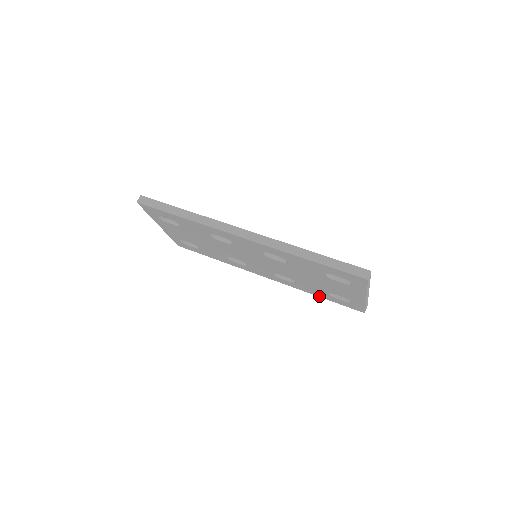
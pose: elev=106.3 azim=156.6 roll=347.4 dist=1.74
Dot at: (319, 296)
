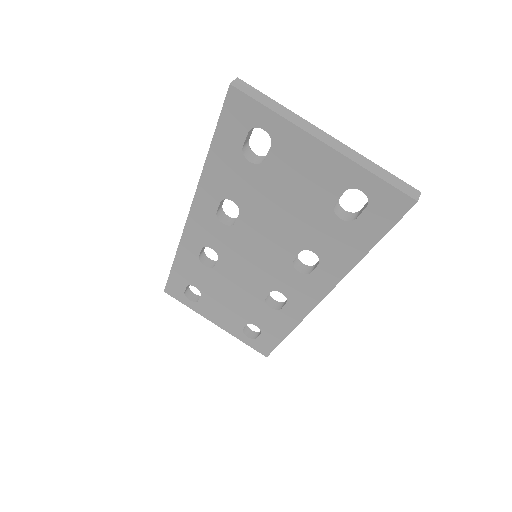
Dot at: (364, 252)
